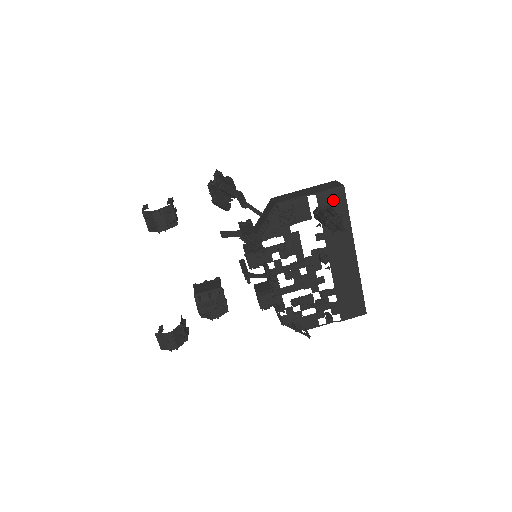
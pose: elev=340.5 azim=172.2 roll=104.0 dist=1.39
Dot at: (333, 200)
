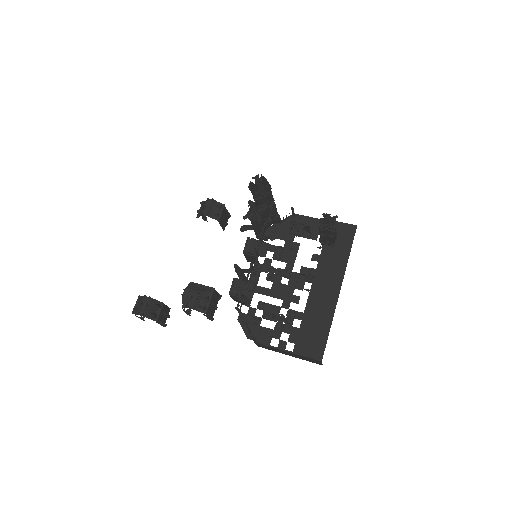
Dot at: (342, 233)
